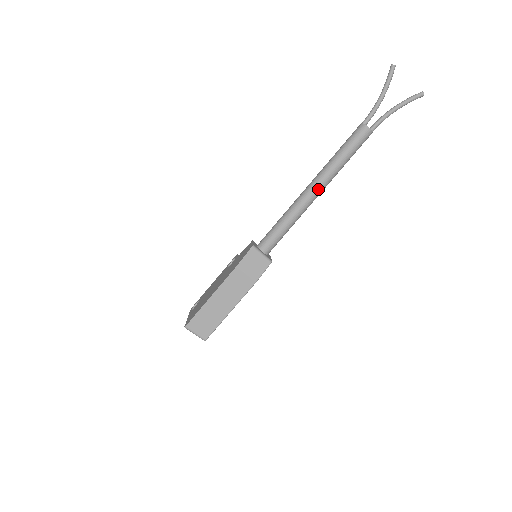
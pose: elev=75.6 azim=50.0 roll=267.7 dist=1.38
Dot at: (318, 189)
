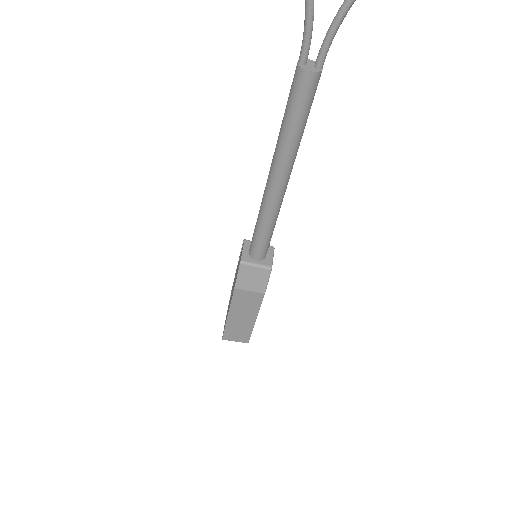
Dot at: (281, 179)
